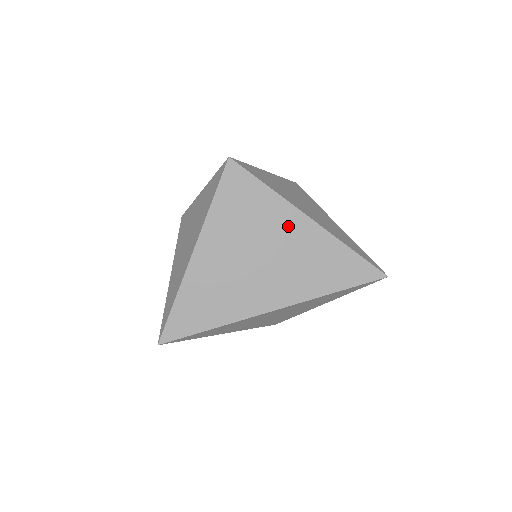
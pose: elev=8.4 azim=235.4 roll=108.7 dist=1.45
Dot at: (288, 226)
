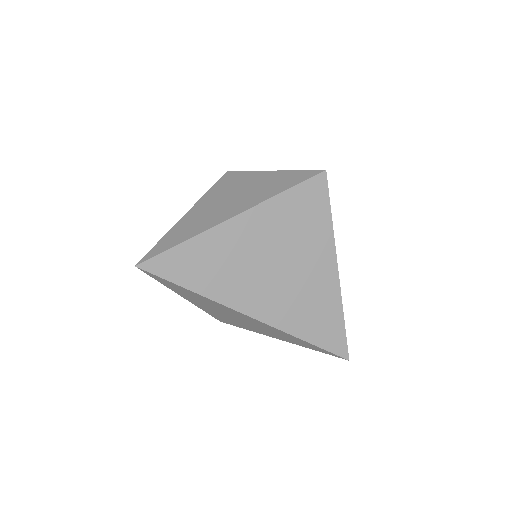
Dot at: (319, 262)
